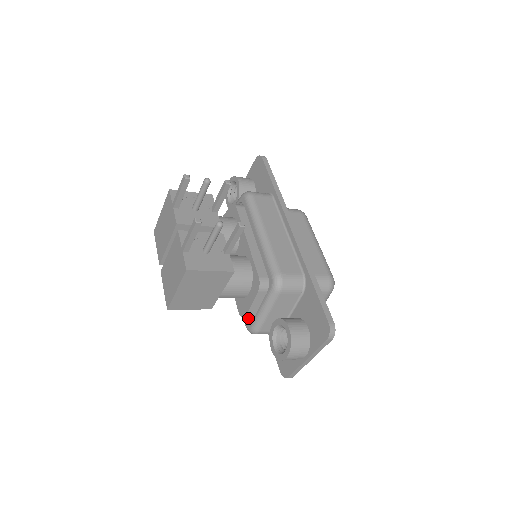
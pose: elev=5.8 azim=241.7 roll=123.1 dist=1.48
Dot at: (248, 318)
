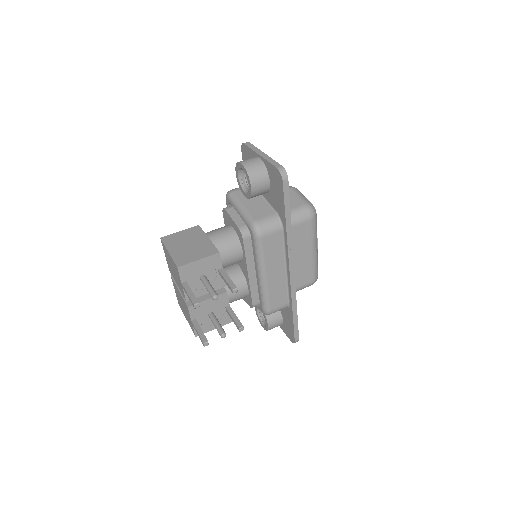
Dot at: occluded
